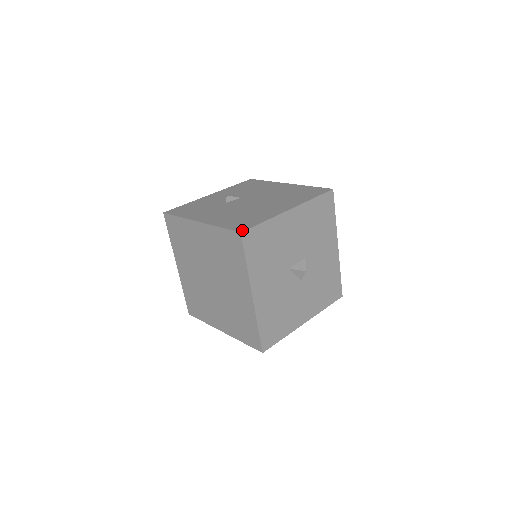
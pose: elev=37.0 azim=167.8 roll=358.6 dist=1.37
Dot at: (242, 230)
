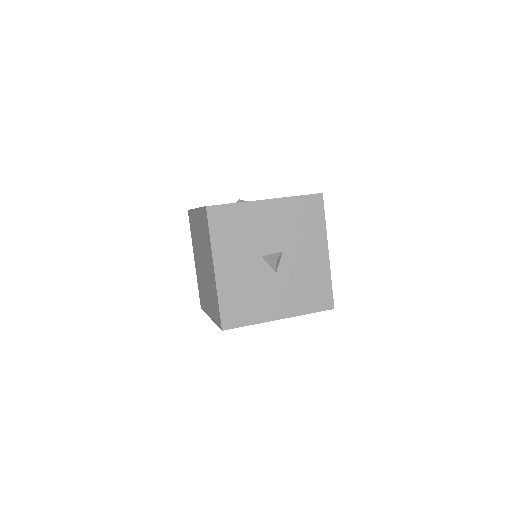
Dot at: occluded
